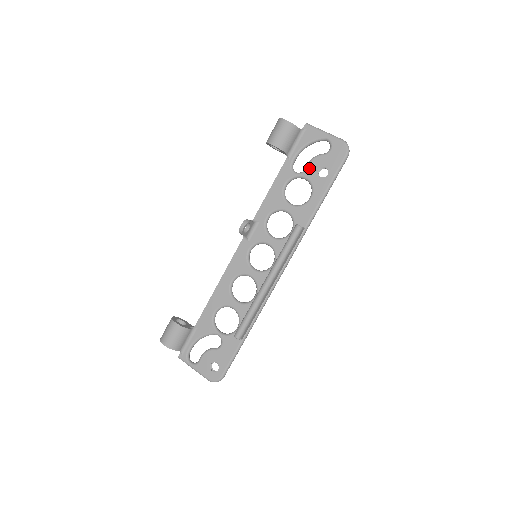
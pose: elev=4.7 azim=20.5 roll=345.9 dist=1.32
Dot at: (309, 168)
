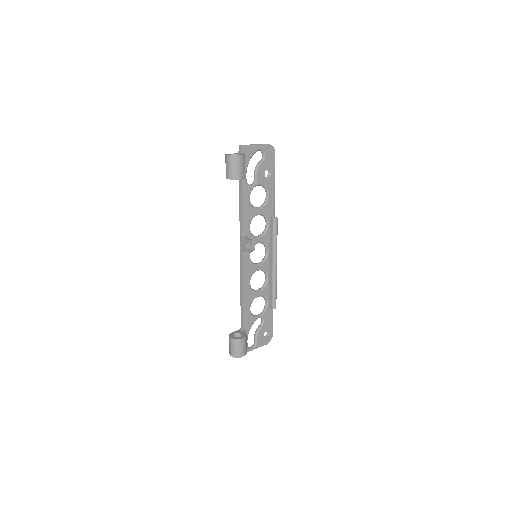
Dot at: (259, 177)
